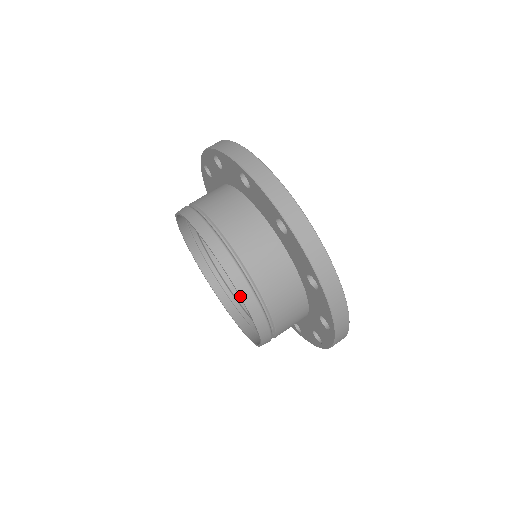
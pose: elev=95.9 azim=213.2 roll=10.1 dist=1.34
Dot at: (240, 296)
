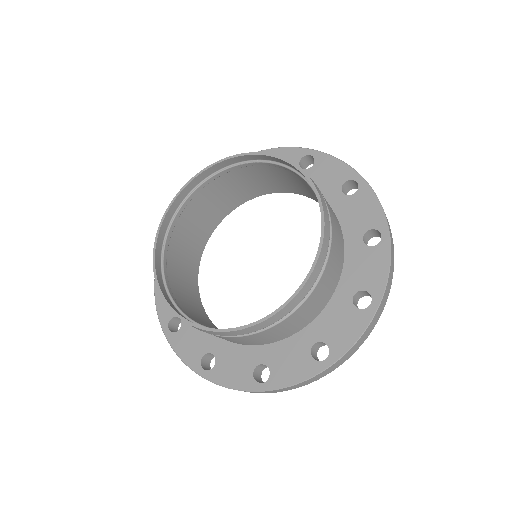
Dot at: (299, 167)
